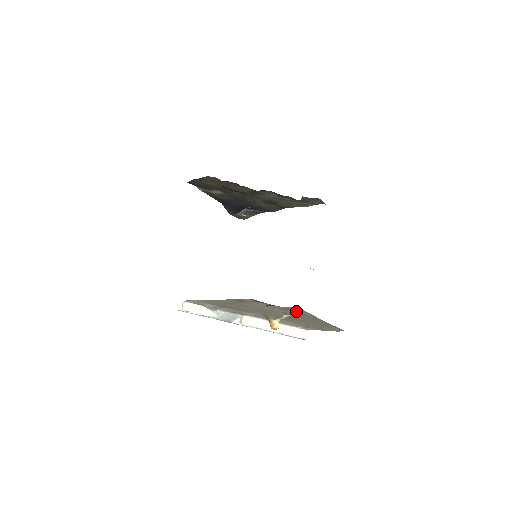
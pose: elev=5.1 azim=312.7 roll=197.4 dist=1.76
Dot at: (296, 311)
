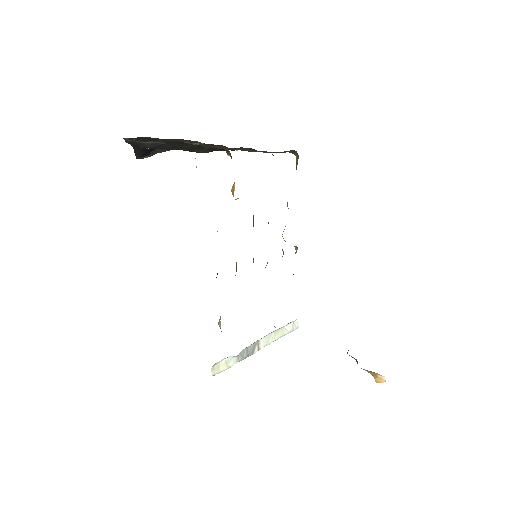
Dot at: occluded
